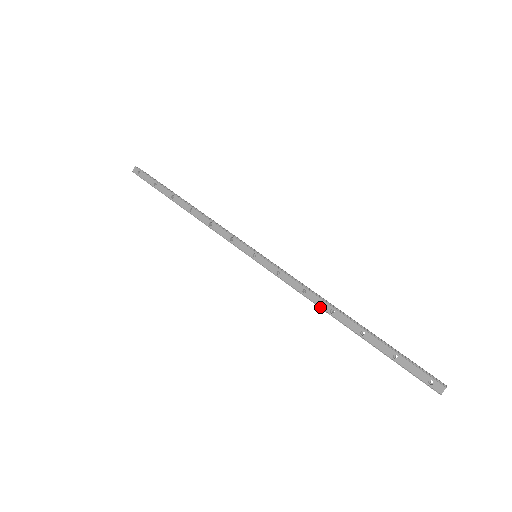
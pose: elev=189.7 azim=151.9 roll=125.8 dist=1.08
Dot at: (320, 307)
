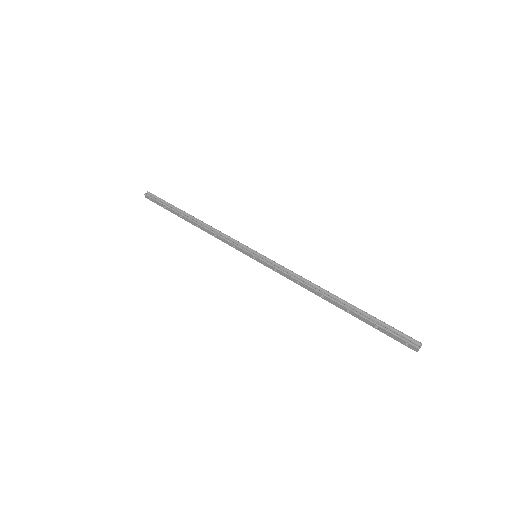
Dot at: (314, 293)
